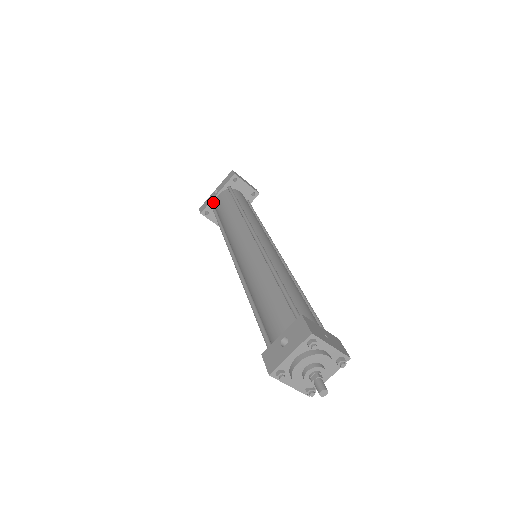
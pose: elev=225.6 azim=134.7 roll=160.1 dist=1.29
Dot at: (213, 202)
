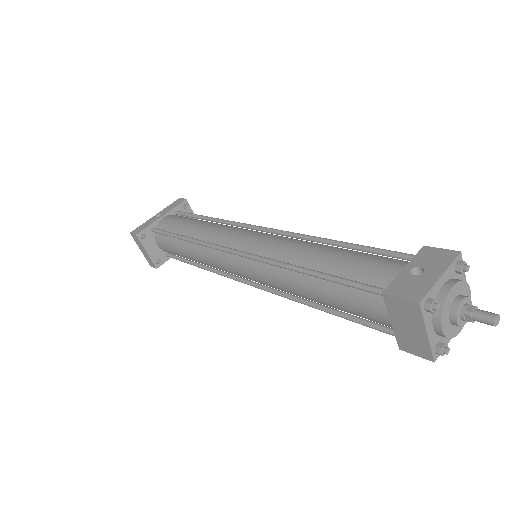
Dot at: (154, 225)
